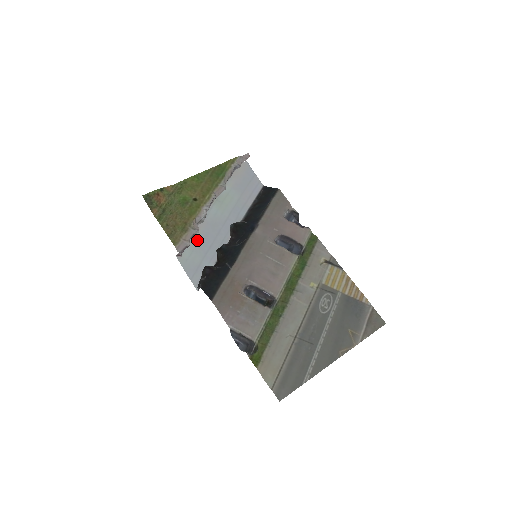
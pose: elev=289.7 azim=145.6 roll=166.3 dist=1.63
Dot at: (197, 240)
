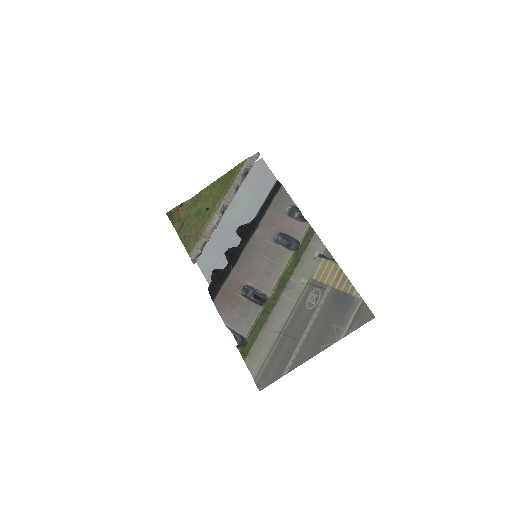
Dot at: (213, 244)
